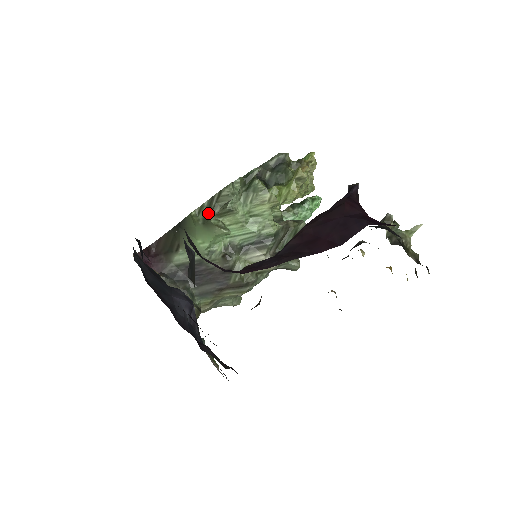
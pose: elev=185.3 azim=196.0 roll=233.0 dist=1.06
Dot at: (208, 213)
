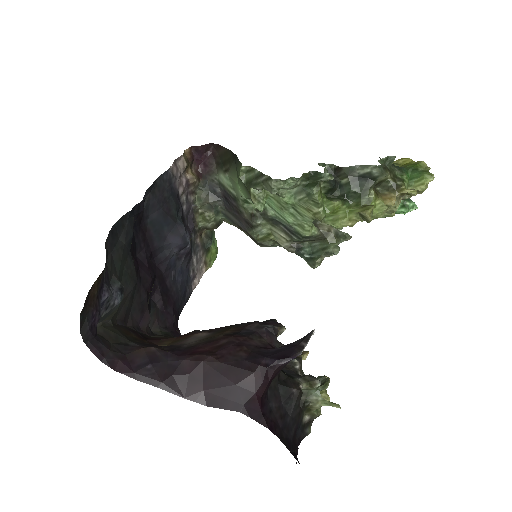
Dot at: (252, 182)
